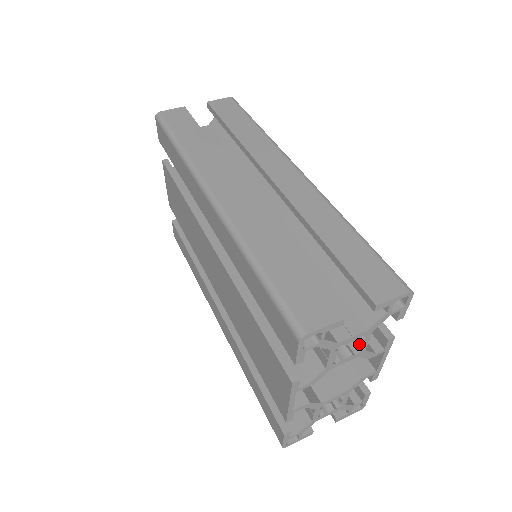
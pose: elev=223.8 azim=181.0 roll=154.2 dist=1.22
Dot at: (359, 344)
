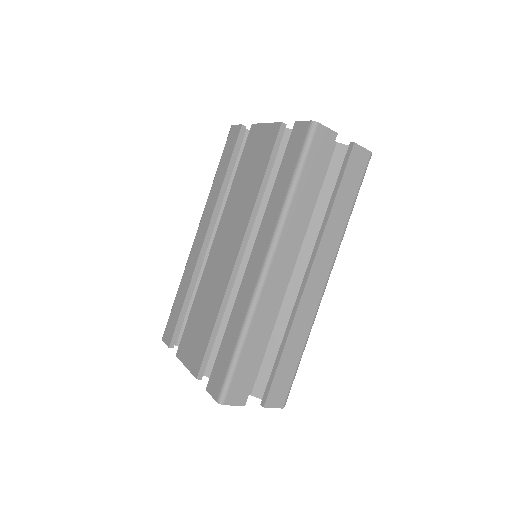
Dot at: occluded
